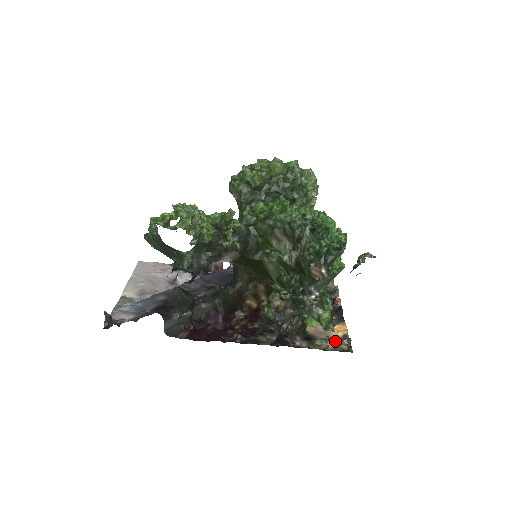
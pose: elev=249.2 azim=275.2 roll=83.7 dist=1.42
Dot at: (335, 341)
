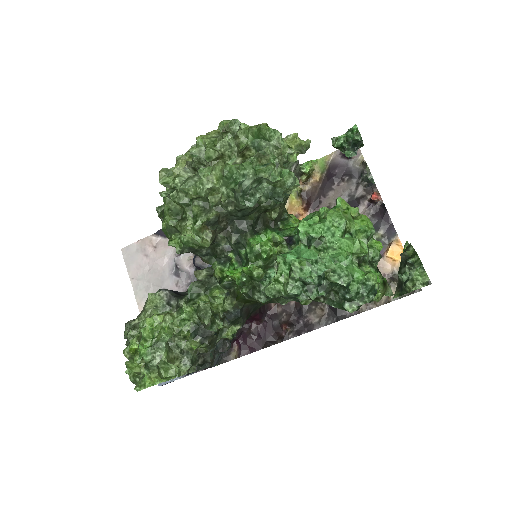
Dot at: (395, 278)
